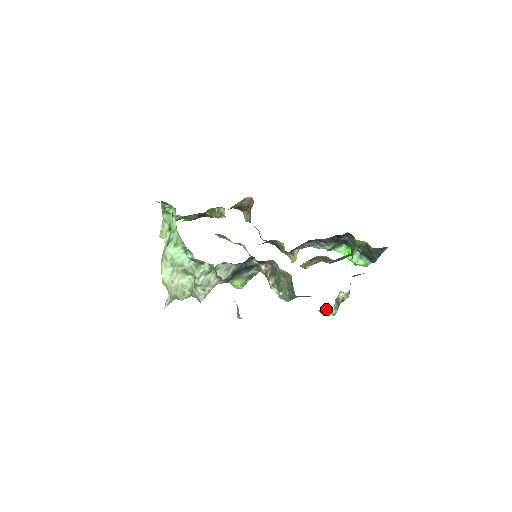
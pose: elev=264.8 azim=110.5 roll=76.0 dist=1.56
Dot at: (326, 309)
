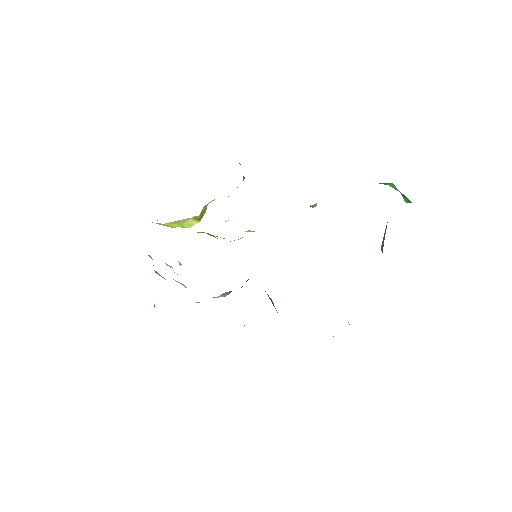
Dot at: occluded
